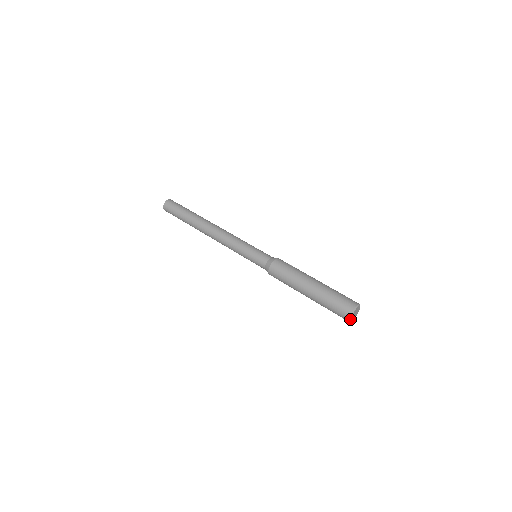
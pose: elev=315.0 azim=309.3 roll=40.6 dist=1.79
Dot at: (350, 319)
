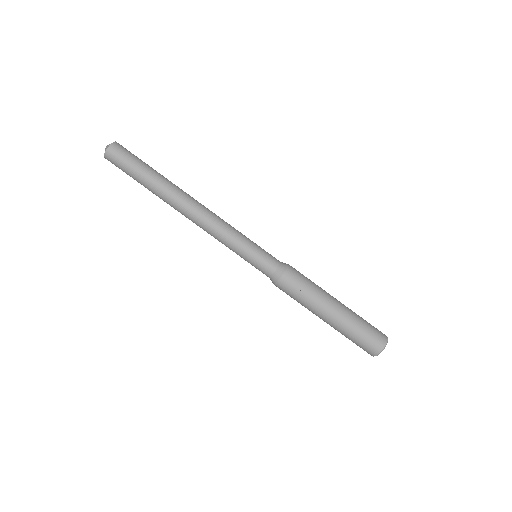
Dot at: occluded
